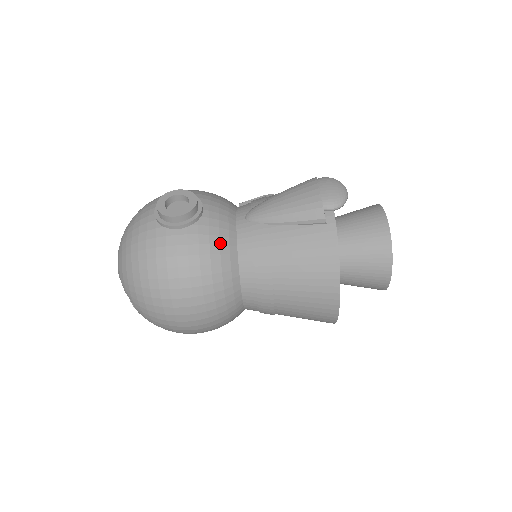
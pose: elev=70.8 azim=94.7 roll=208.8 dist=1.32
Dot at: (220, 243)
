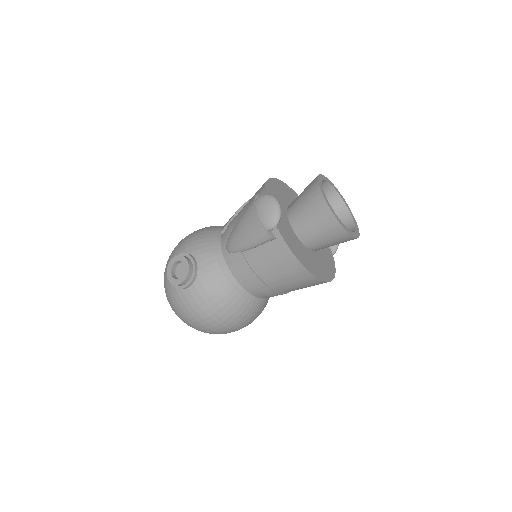
Dot at: (219, 281)
